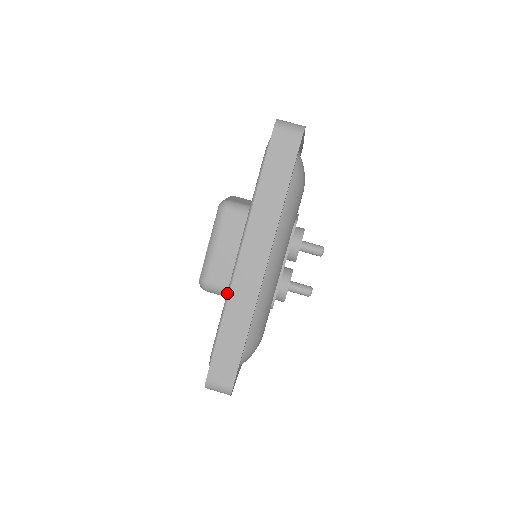
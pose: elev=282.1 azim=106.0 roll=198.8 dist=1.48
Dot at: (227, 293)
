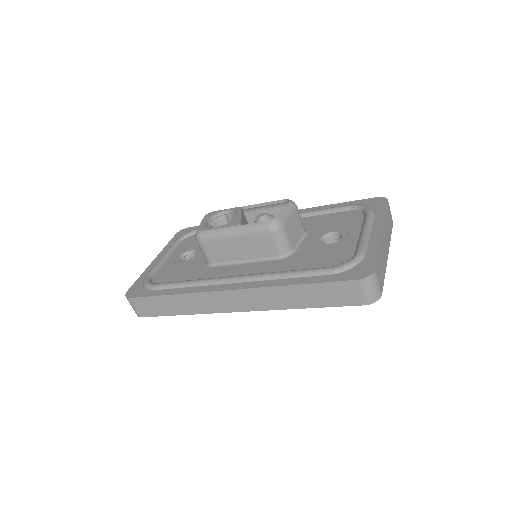
Dot at: (201, 282)
